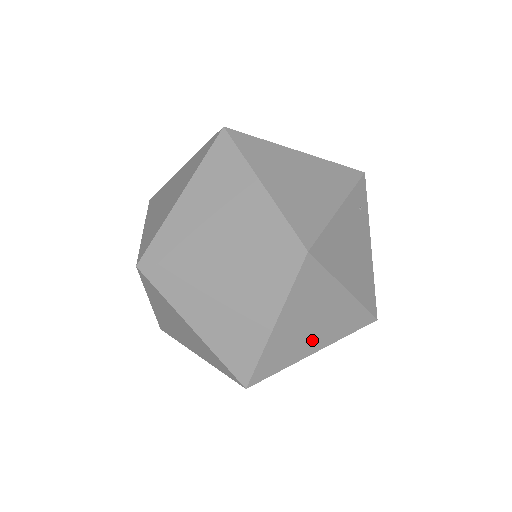
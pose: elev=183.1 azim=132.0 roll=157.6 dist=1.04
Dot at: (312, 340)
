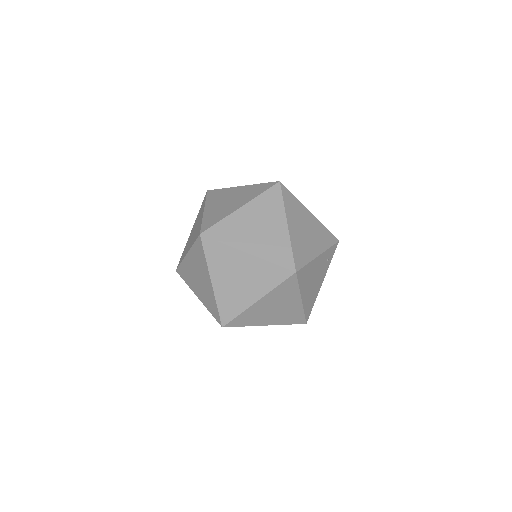
Dot at: (269, 318)
